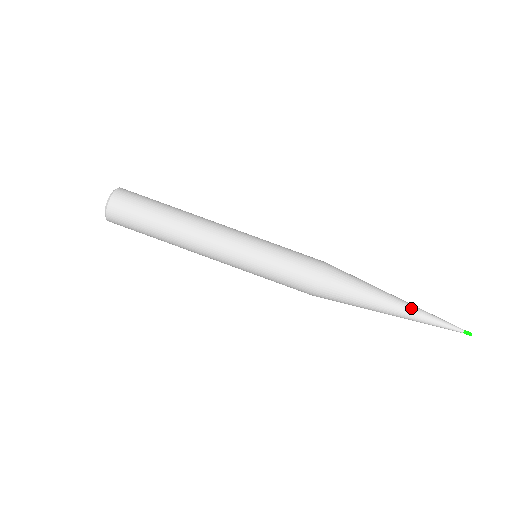
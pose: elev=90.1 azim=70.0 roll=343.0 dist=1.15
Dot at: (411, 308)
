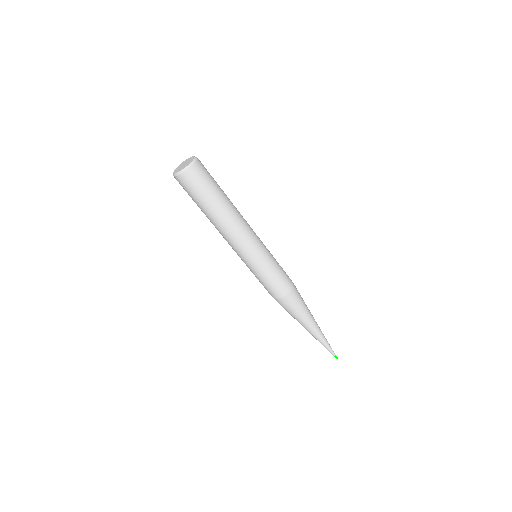
Dot at: (320, 332)
